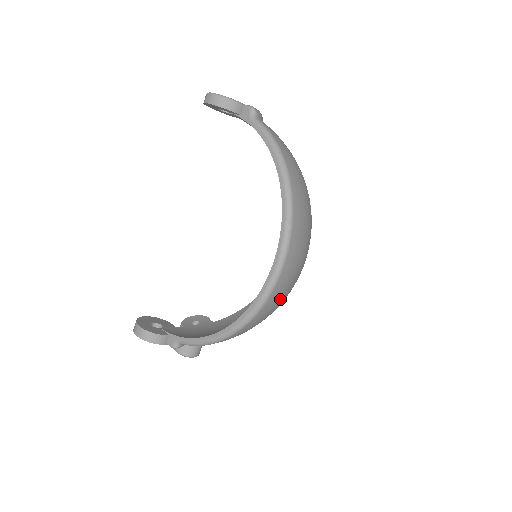
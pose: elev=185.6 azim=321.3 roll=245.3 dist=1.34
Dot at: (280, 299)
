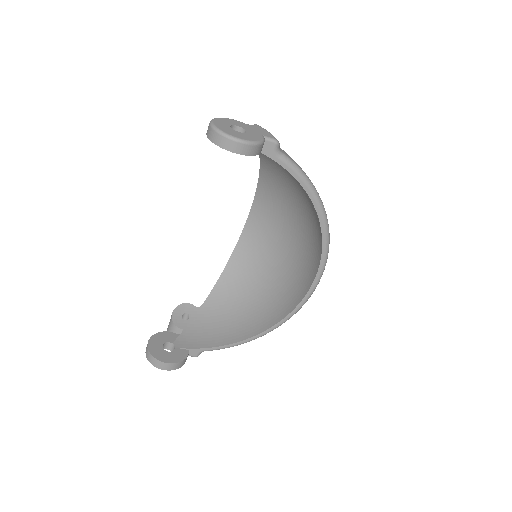
Dot at: occluded
